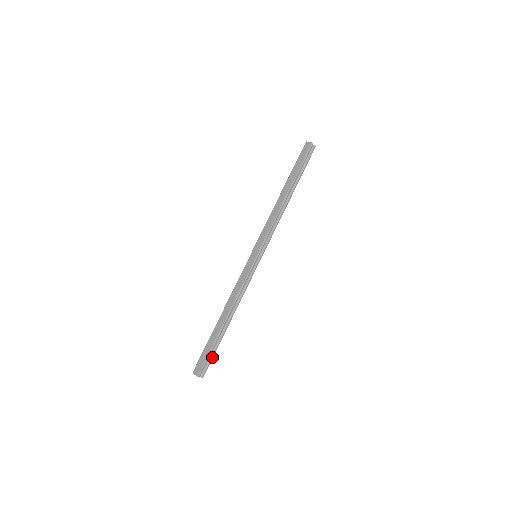
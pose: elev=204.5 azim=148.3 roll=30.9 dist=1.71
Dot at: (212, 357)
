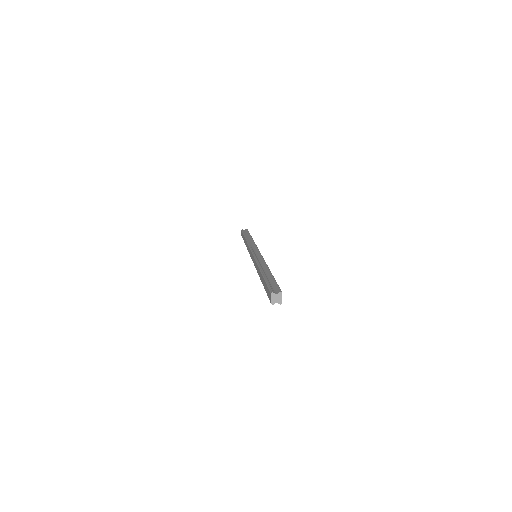
Dot at: occluded
